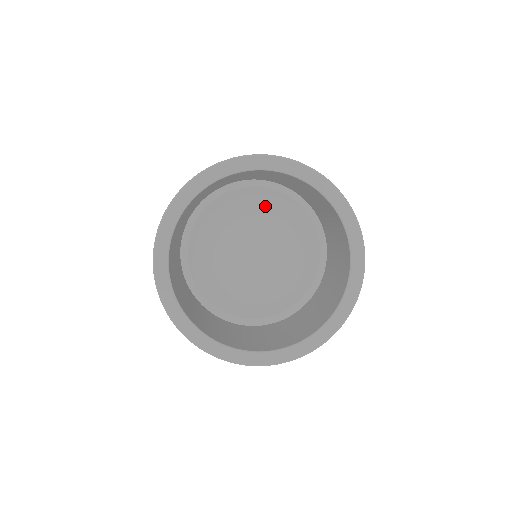
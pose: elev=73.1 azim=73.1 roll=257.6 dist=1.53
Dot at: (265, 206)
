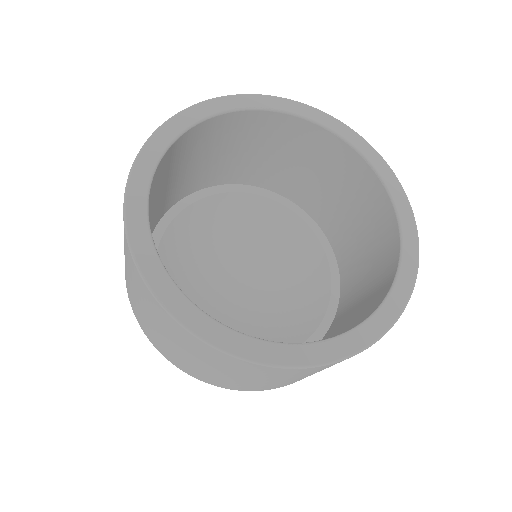
Dot at: (263, 223)
